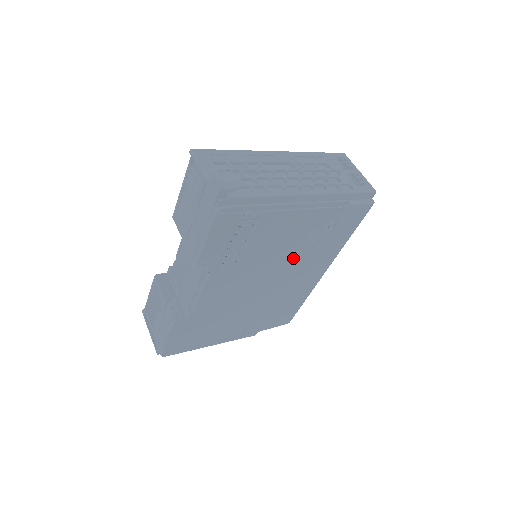
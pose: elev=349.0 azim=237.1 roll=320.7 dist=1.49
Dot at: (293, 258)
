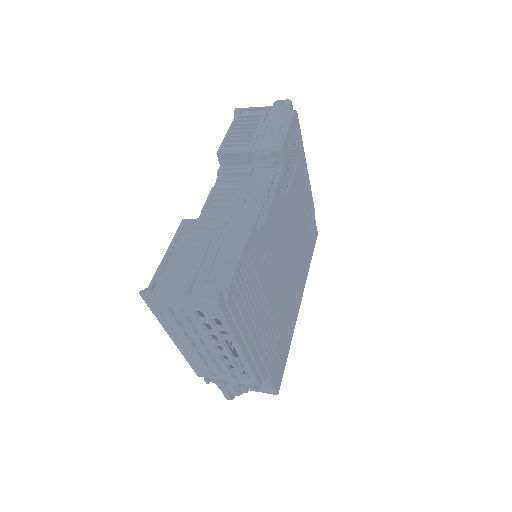
Dot at: (298, 243)
